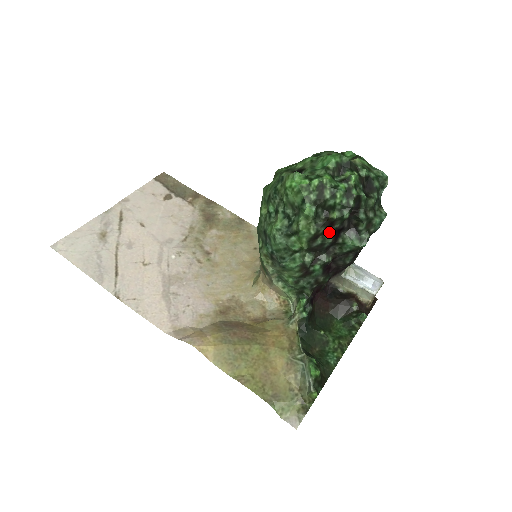
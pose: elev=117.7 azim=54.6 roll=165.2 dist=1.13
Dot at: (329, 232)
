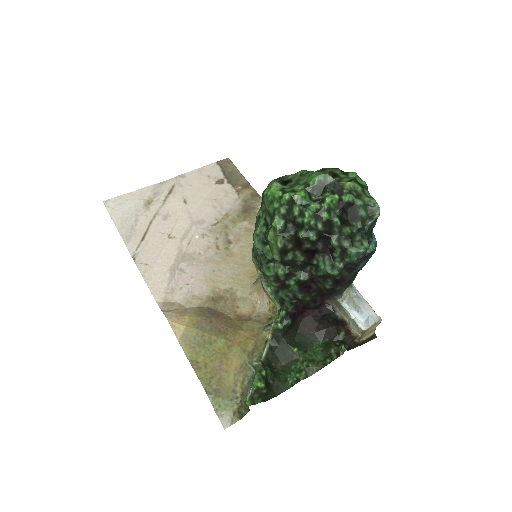
Dot at: (300, 250)
